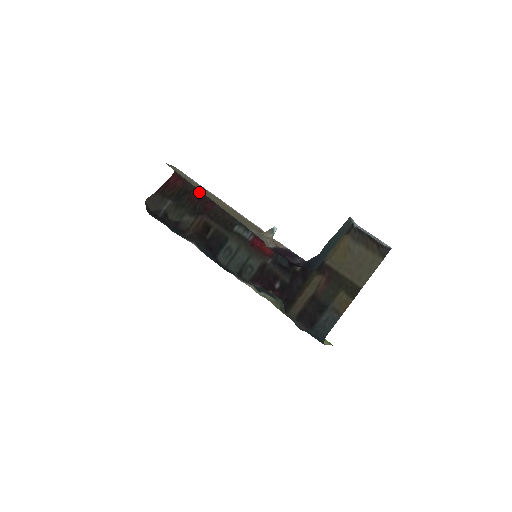
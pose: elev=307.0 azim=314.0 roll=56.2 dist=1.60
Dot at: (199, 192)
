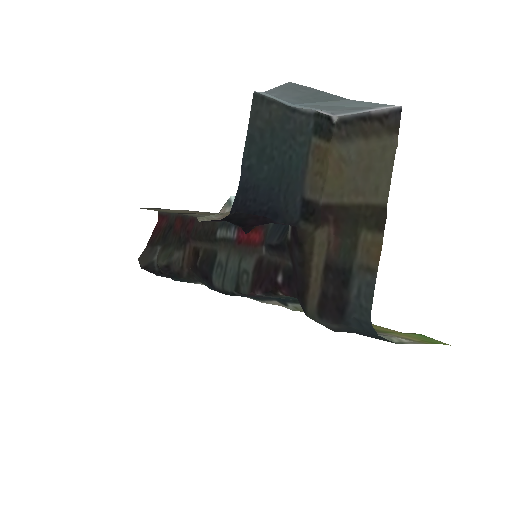
Dot at: (180, 219)
